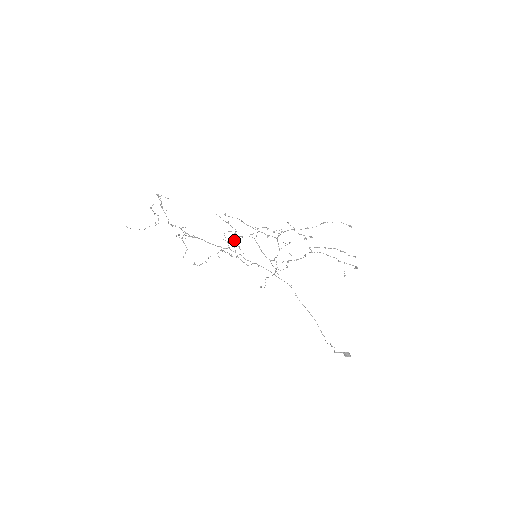
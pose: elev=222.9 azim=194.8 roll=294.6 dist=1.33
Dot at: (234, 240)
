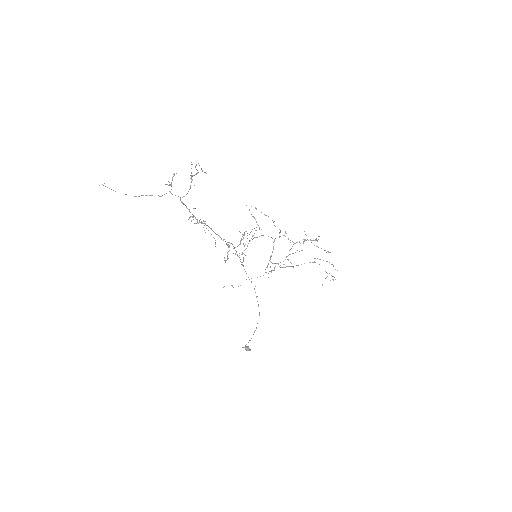
Dot at: occluded
